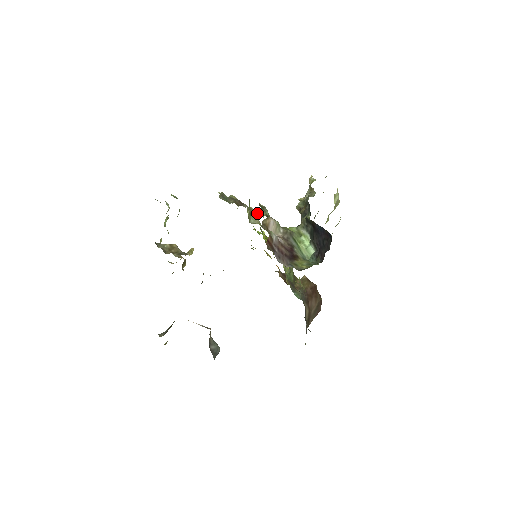
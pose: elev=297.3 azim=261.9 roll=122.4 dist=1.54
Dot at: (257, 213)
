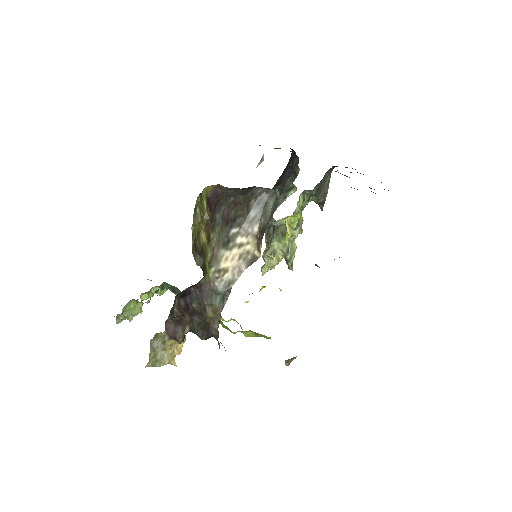
Dot at: occluded
